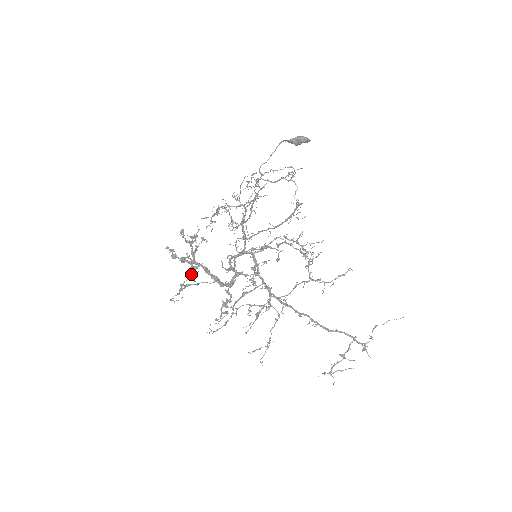
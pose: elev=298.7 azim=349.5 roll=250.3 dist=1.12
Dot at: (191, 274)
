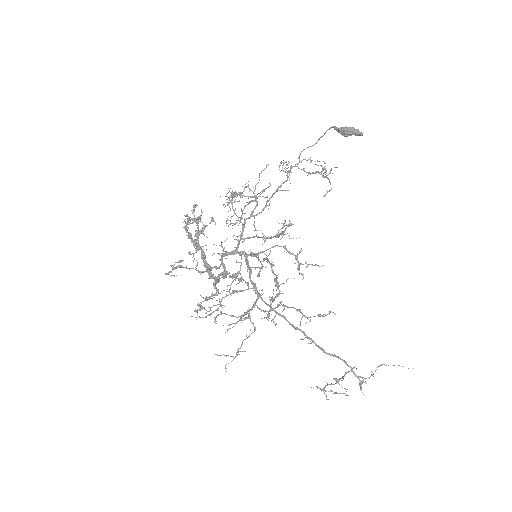
Dot at: (192, 253)
